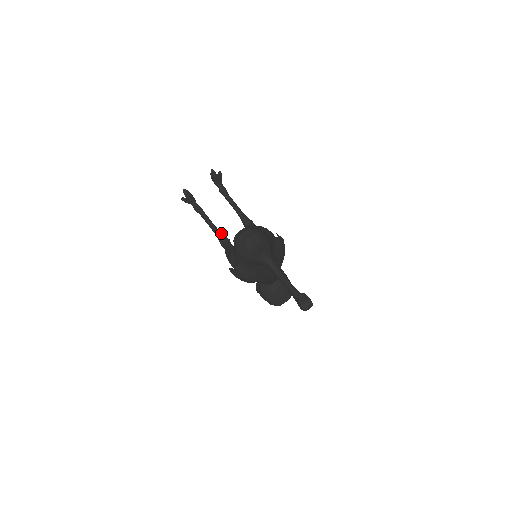
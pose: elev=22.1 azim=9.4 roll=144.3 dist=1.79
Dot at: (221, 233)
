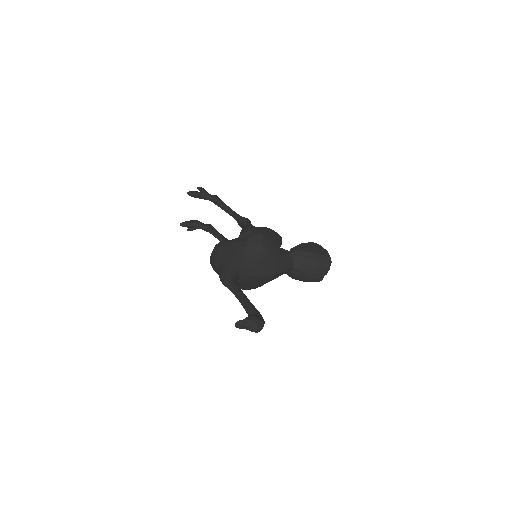
Dot at: occluded
